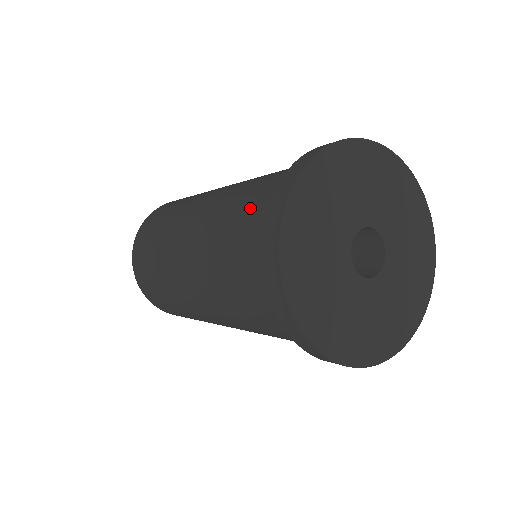
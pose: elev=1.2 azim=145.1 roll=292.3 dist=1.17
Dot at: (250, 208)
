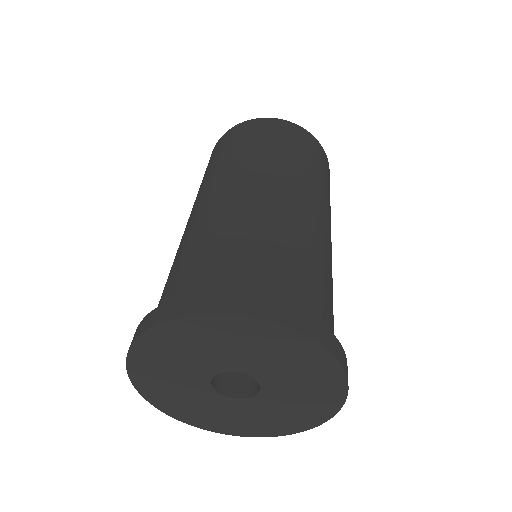
Dot at: (203, 265)
